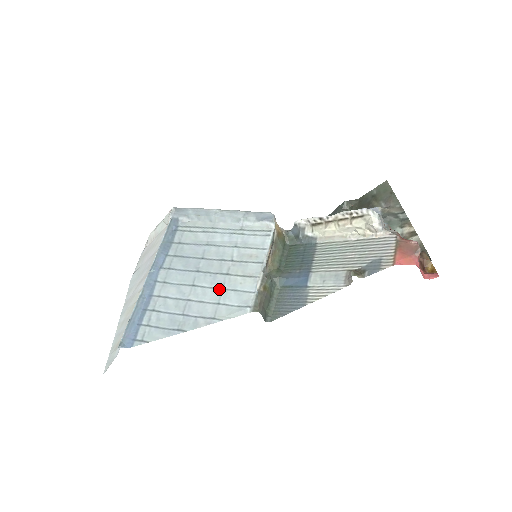
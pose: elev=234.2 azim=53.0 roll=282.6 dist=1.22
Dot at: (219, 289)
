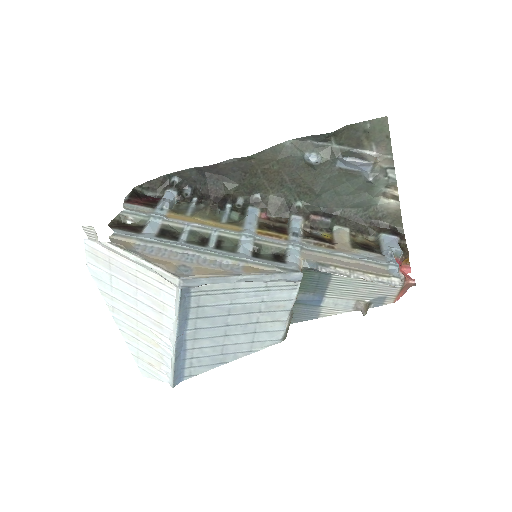
Dot at: (252, 334)
